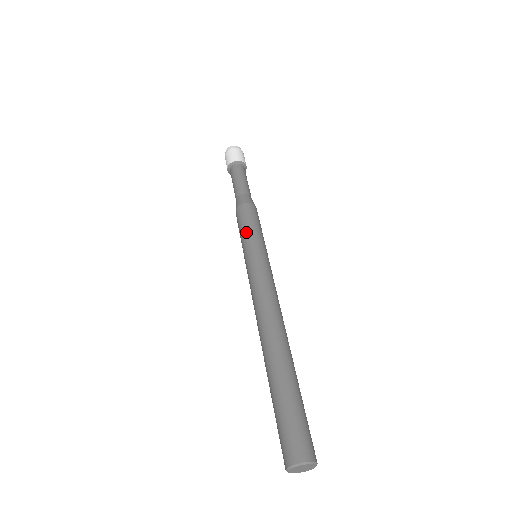
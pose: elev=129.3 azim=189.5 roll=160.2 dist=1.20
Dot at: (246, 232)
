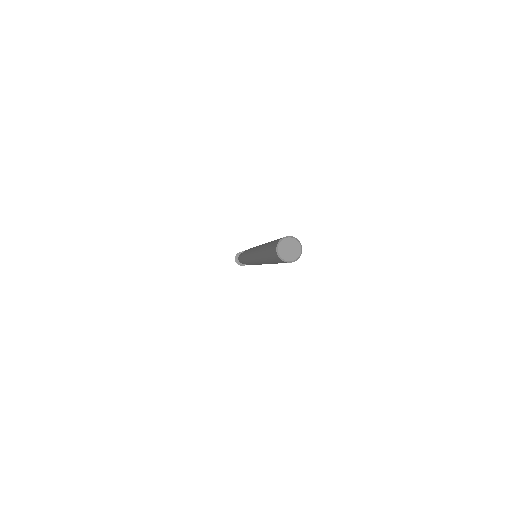
Dot at: occluded
